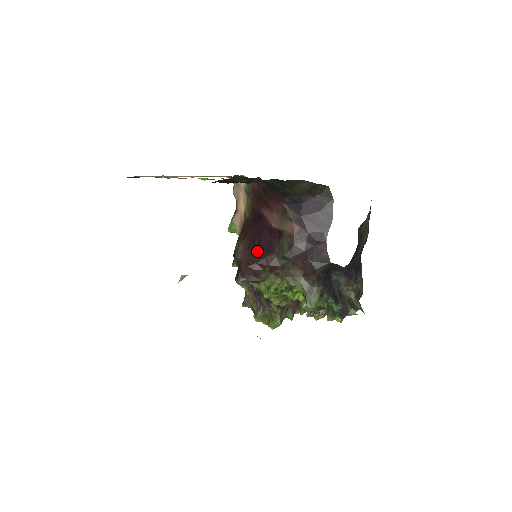
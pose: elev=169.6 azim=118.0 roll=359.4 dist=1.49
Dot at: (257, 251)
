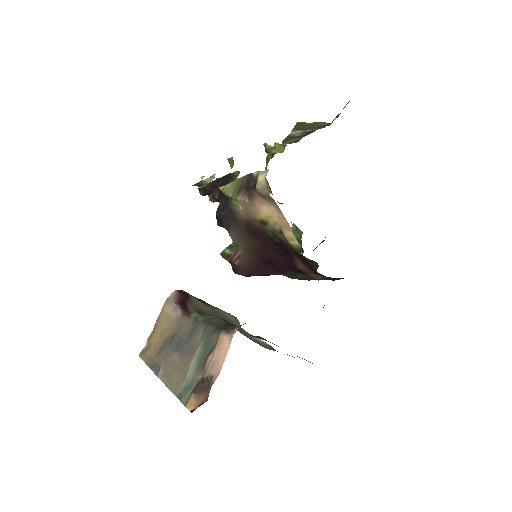
Dot at: (263, 267)
